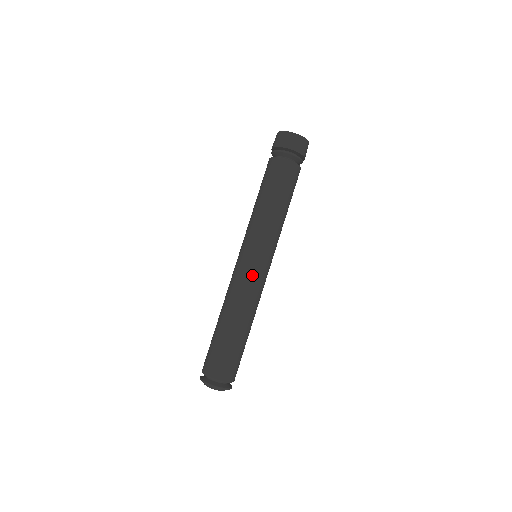
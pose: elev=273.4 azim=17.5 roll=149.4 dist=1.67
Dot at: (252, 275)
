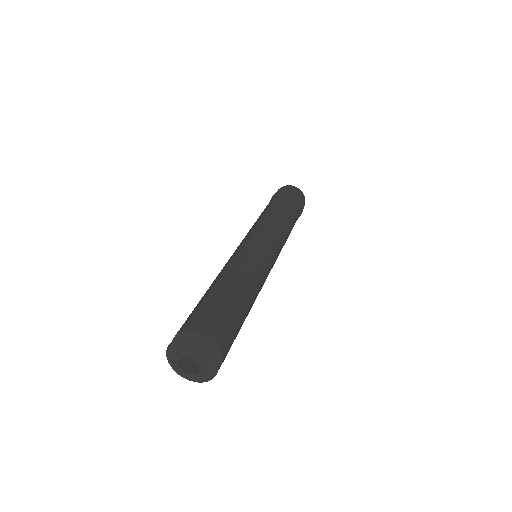
Dot at: (256, 252)
